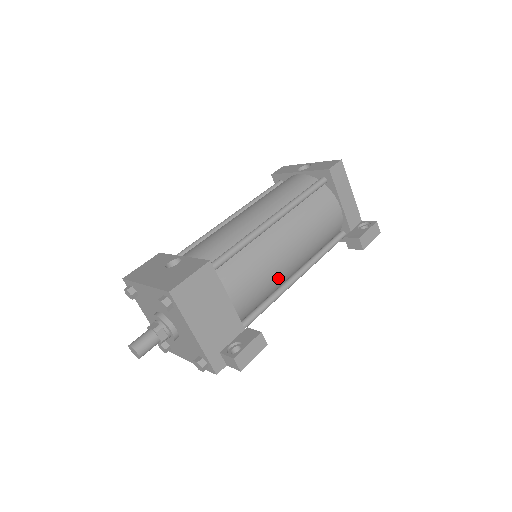
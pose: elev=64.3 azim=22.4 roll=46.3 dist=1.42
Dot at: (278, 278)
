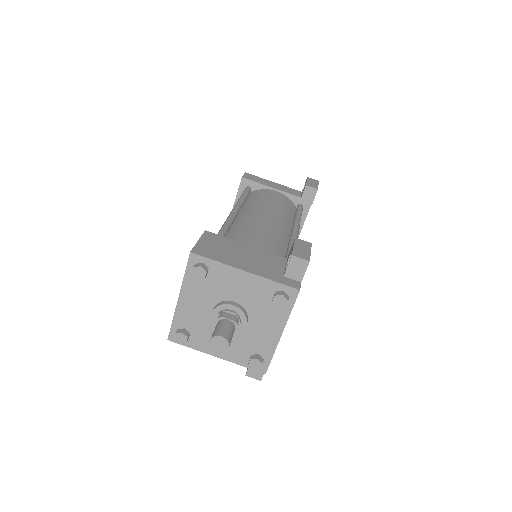
Dot at: (278, 233)
